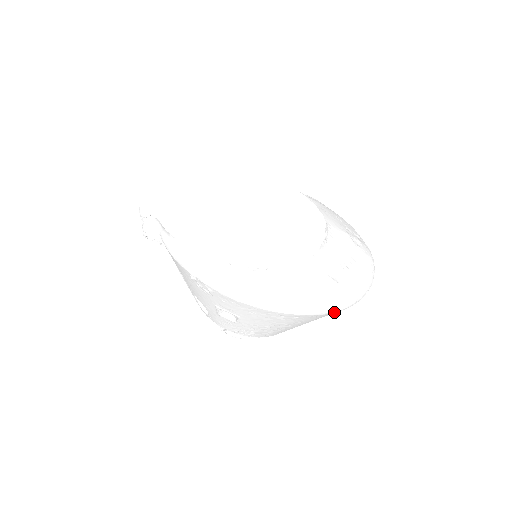
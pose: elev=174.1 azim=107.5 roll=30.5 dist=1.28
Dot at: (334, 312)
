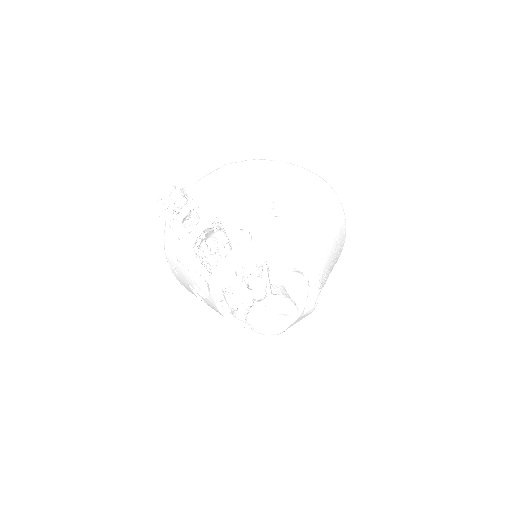
Dot at: (337, 199)
